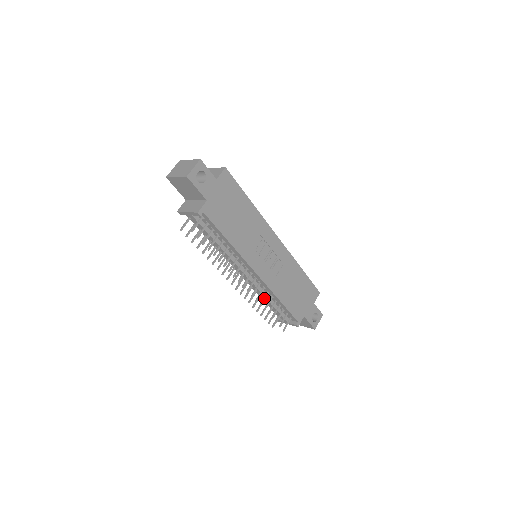
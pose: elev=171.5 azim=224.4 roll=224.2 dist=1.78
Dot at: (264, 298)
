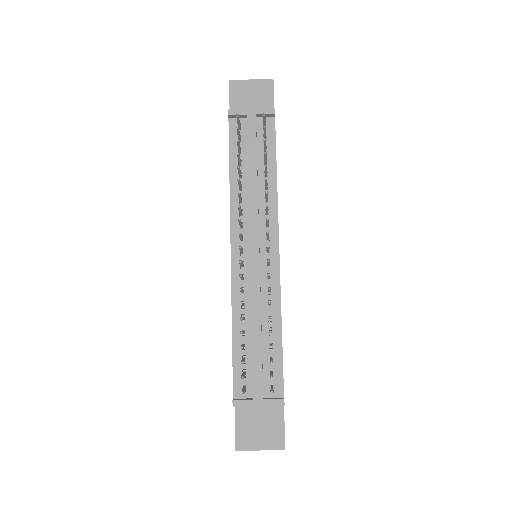
Dot at: occluded
